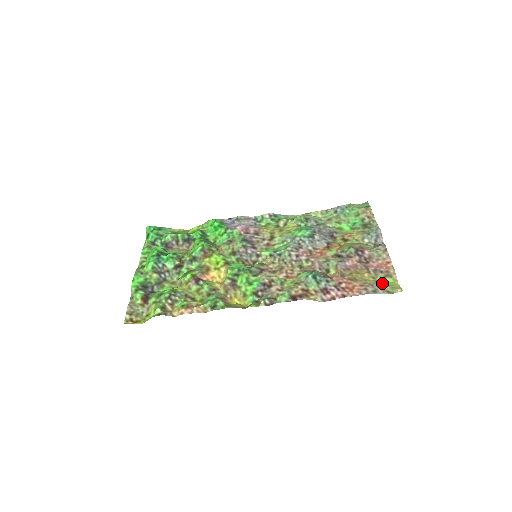
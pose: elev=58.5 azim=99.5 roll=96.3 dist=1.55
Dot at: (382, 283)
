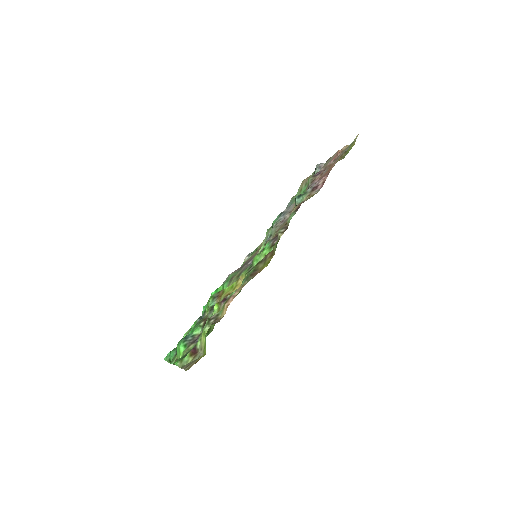
Dot at: (345, 152)
